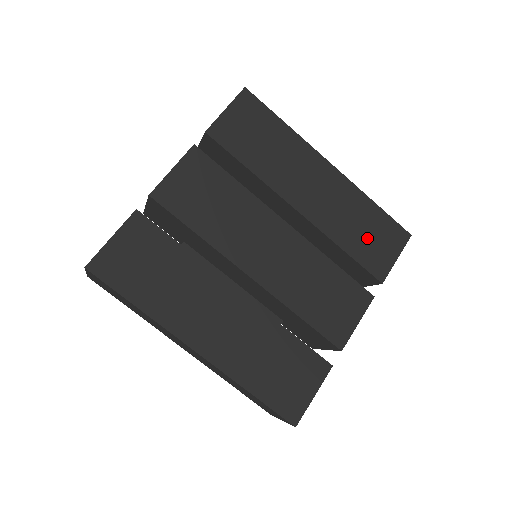
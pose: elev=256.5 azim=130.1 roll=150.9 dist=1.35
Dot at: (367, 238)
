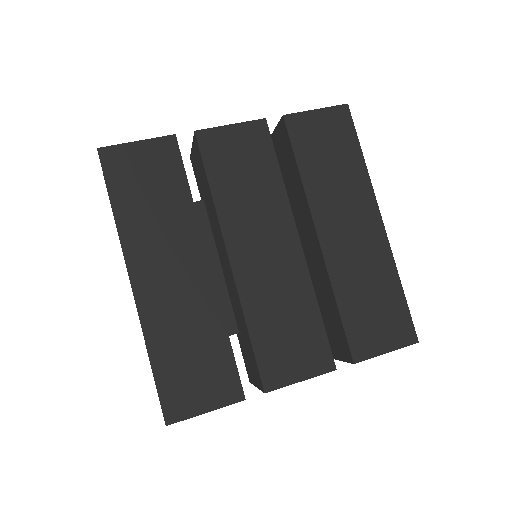
Dot at: (369, 310)
